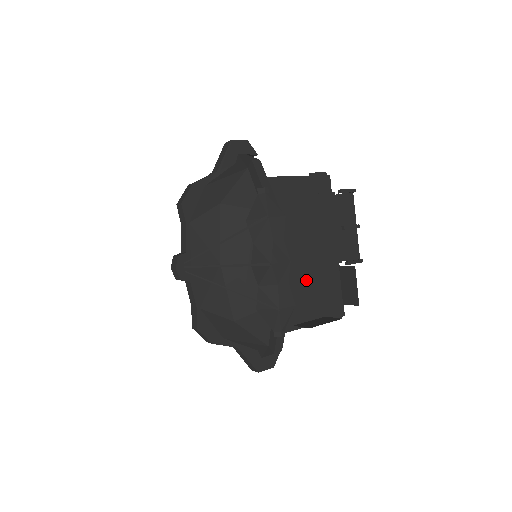
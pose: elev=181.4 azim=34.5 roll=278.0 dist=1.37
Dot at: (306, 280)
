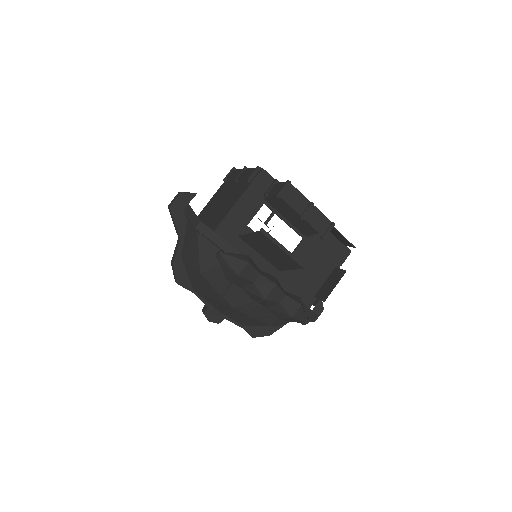
Dot at: (302, 261)
